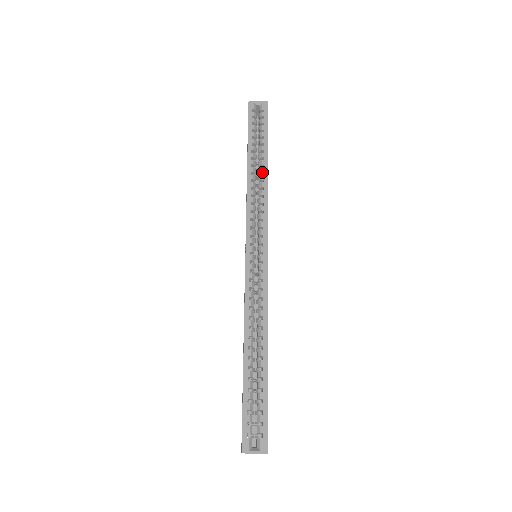
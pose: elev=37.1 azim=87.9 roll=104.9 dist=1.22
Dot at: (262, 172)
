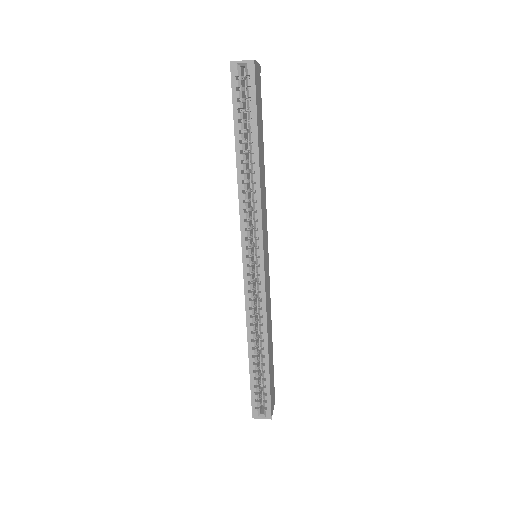
Dot at: (253, 169)
